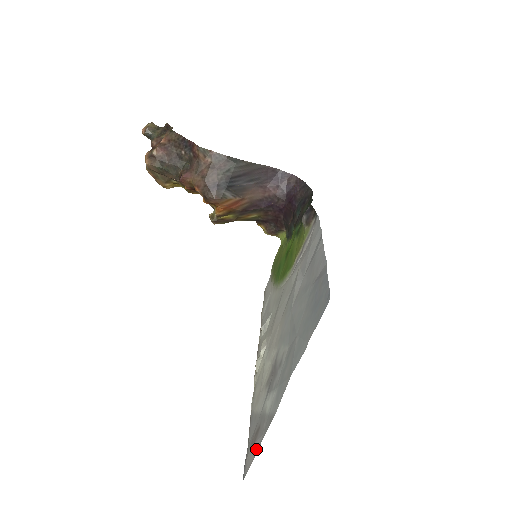
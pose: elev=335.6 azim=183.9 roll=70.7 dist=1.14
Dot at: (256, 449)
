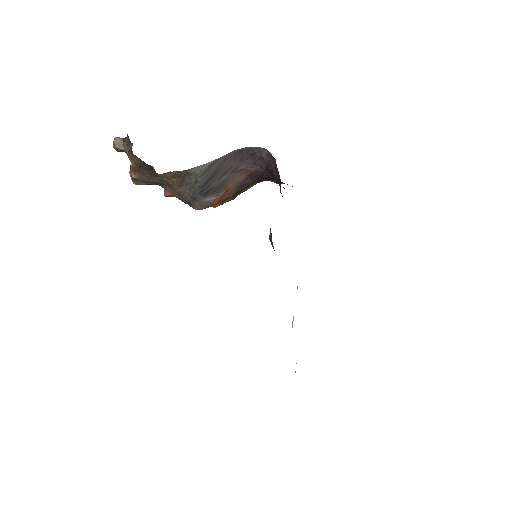
Dot at: occluded
